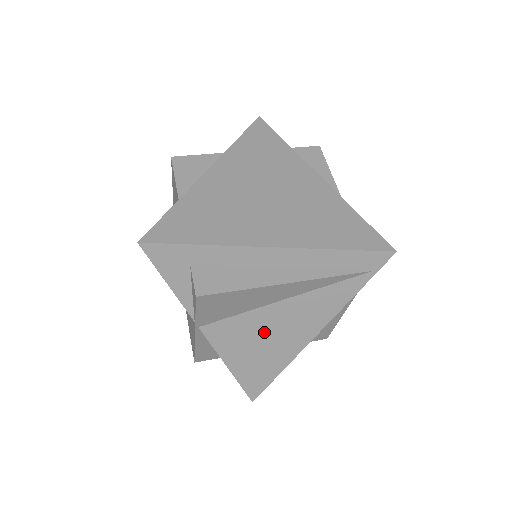
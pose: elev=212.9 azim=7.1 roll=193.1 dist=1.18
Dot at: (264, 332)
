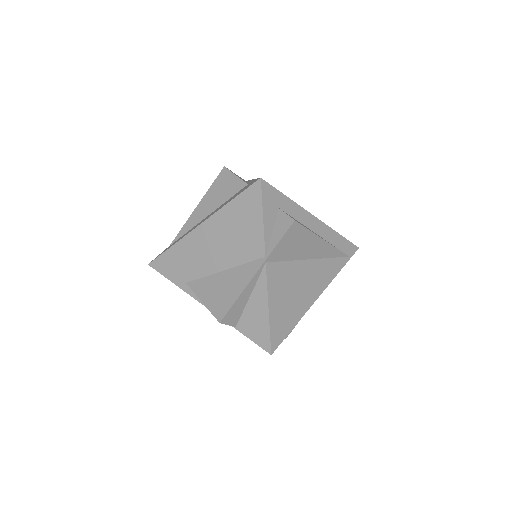
Dot at: (296, 283)
